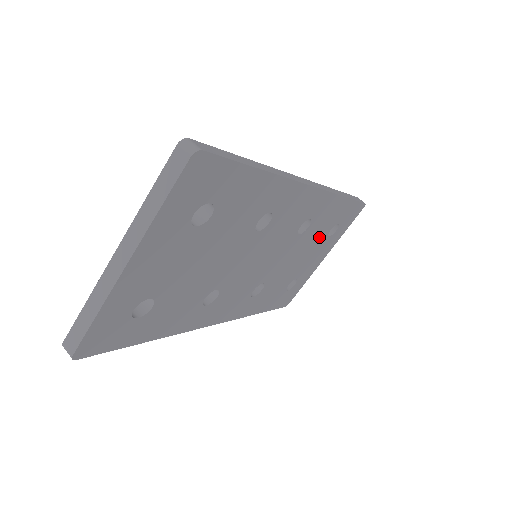
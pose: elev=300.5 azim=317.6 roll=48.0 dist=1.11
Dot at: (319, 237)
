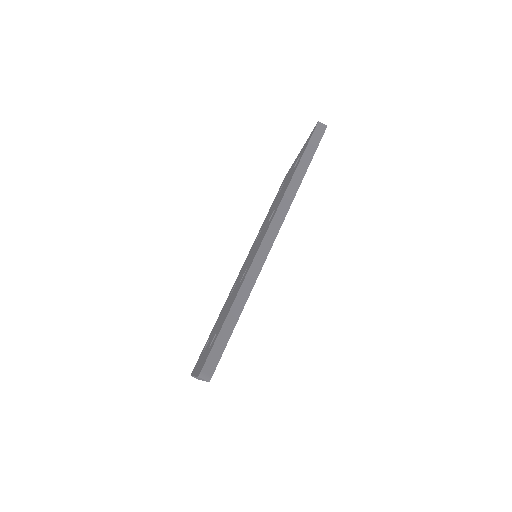
Dot at: occluded
